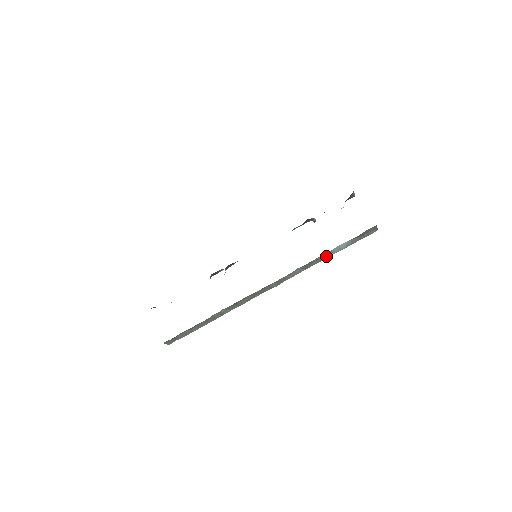
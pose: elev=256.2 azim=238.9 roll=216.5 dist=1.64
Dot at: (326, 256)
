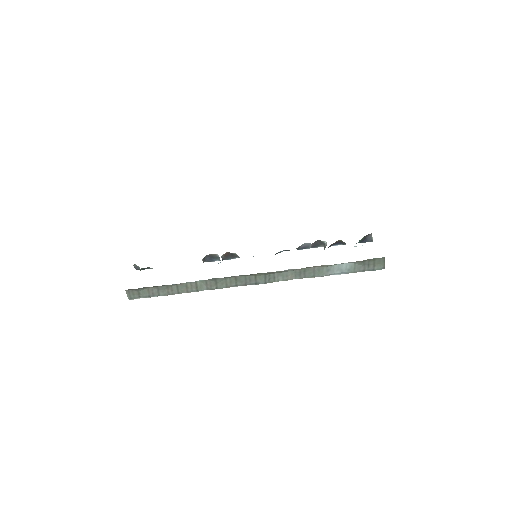
Dot at: (324, 272)
